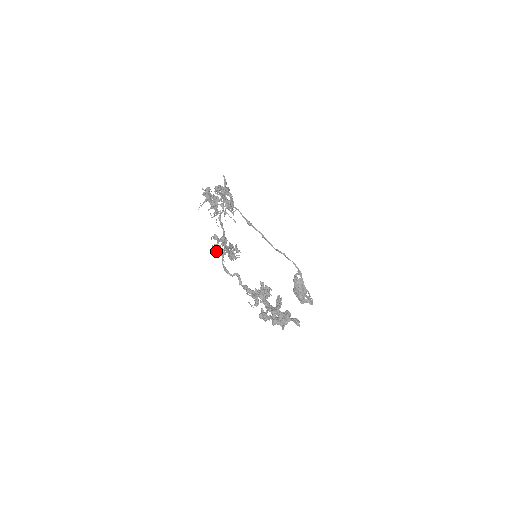
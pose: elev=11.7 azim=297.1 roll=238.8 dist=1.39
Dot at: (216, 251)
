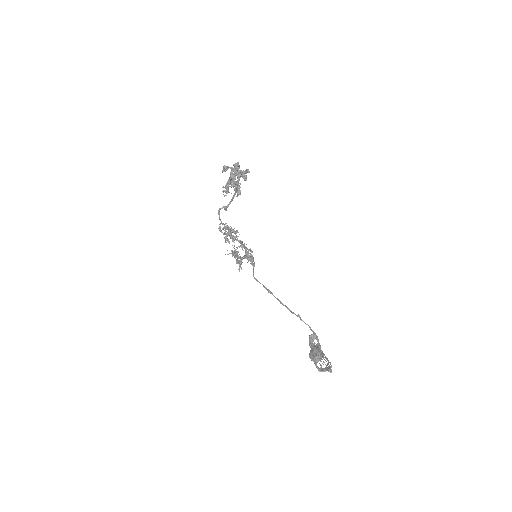
Dot at: (220, 228)
